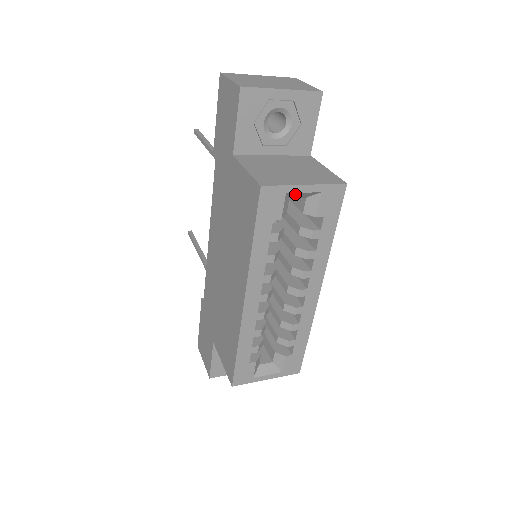
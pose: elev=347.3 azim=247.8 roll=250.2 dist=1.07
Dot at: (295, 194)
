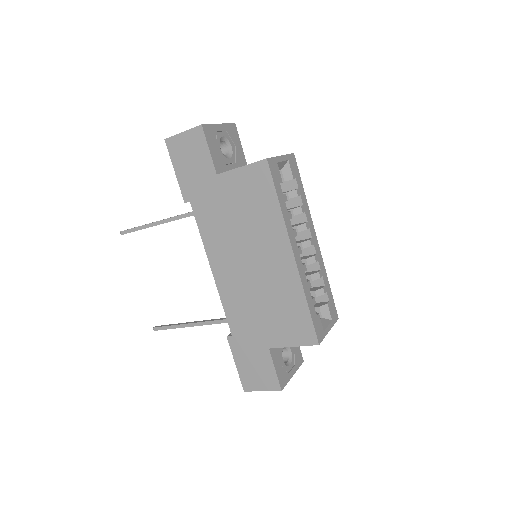
Dot at: (279, 164)
